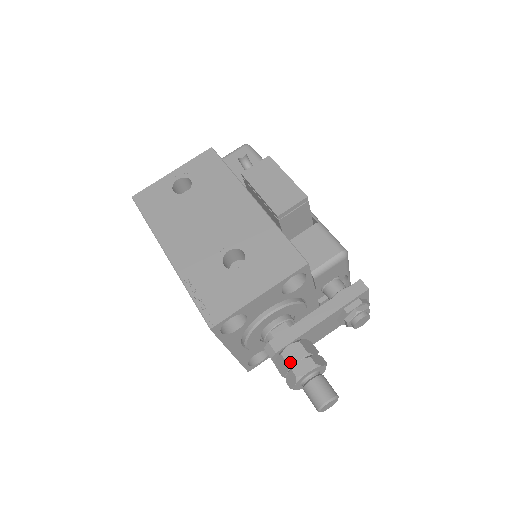
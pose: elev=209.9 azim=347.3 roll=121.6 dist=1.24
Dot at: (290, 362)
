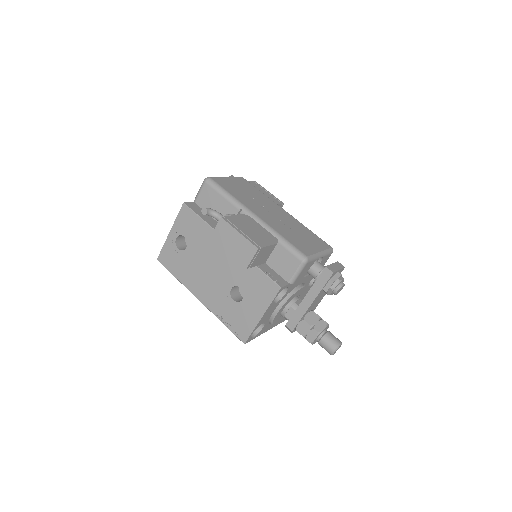
Dot at: (303, 334)
